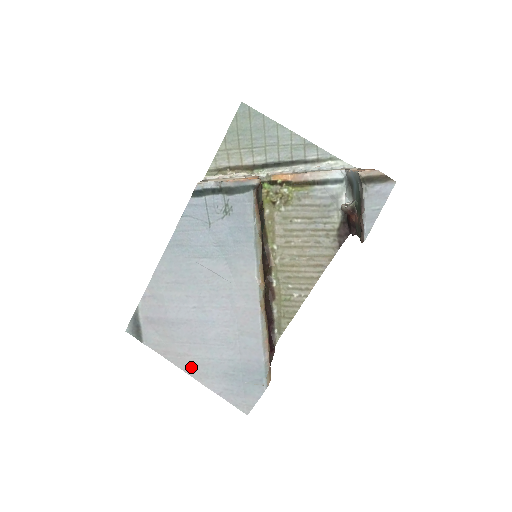
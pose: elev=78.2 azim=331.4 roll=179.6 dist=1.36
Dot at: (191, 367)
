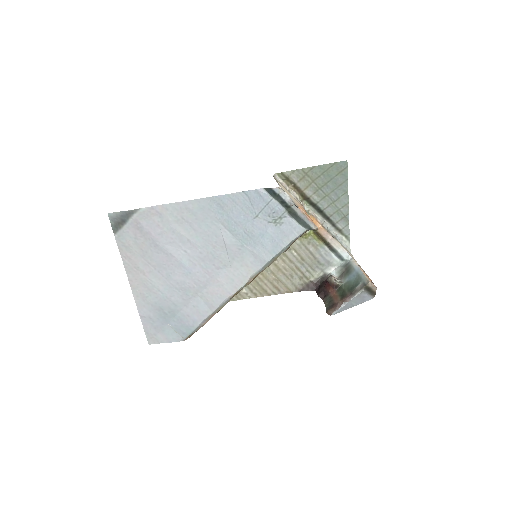
Dot at: (138, 283)
